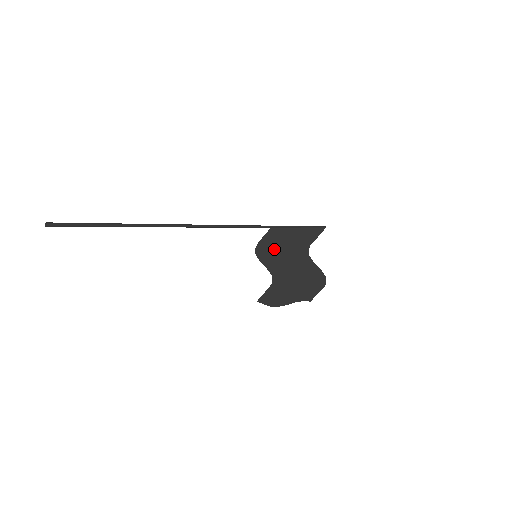
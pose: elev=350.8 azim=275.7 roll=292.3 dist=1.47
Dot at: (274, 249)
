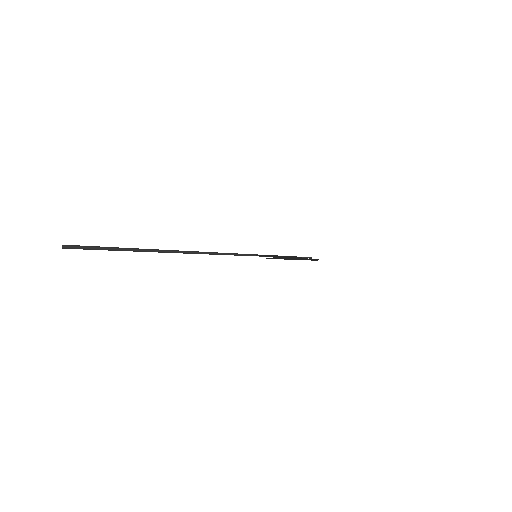
Dot at: occluded
